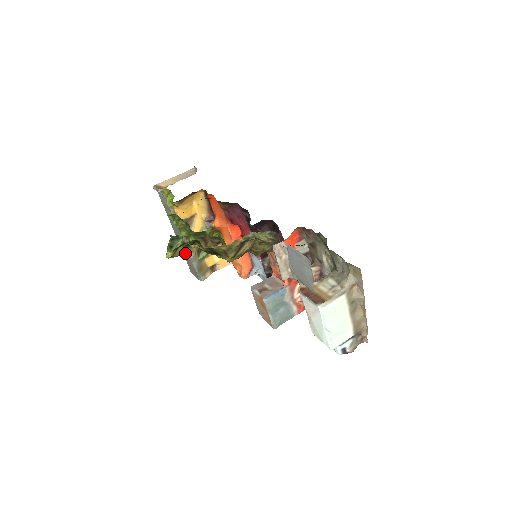
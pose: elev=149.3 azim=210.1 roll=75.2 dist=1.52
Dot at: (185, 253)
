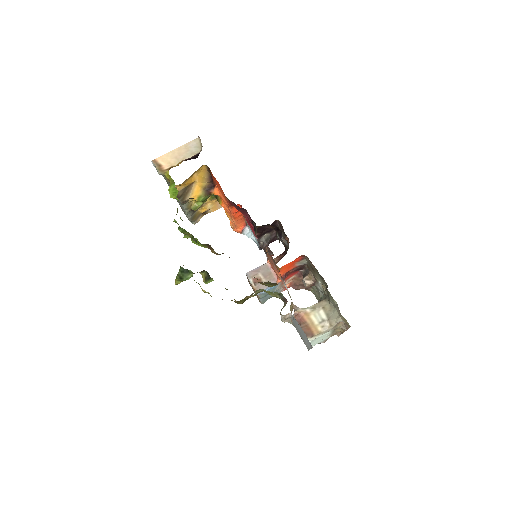
Dot at: (179, 204)
